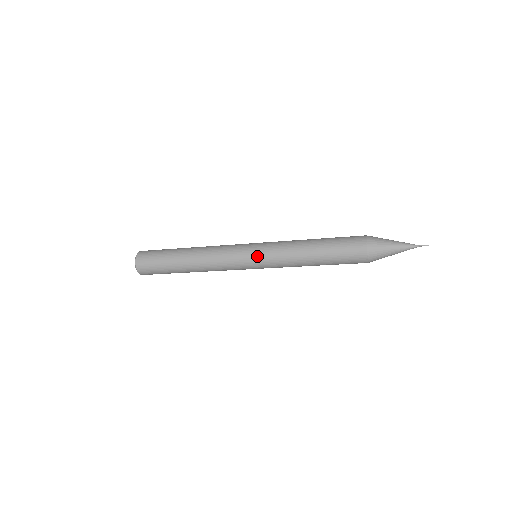
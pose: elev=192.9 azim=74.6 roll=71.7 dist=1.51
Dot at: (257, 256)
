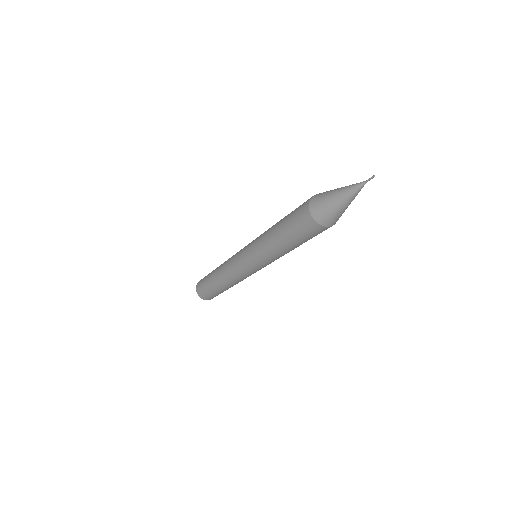
Dot at: (245, 252)
